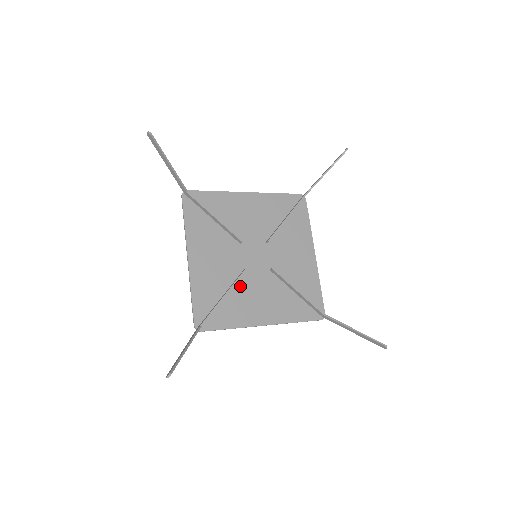
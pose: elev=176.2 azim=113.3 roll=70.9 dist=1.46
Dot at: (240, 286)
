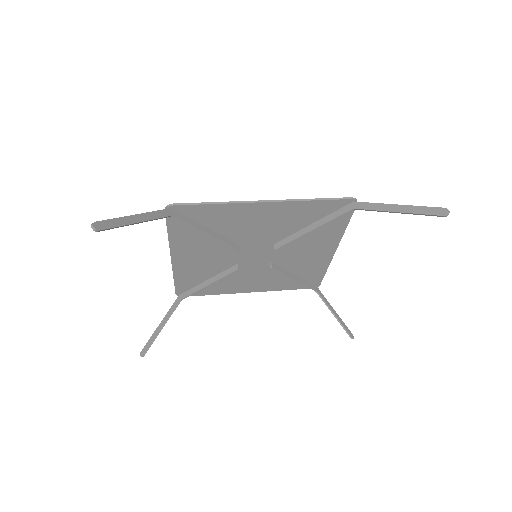
Dot at: occluded
